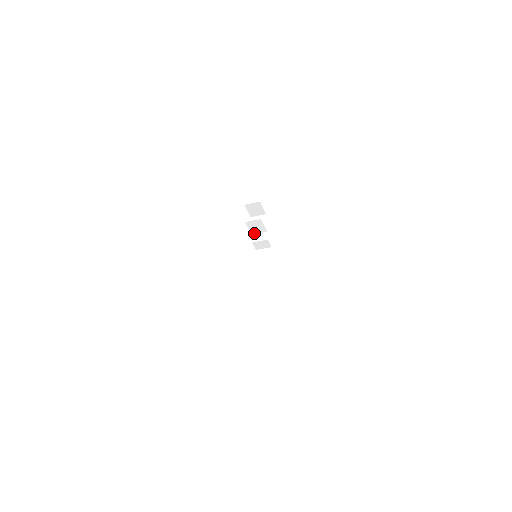
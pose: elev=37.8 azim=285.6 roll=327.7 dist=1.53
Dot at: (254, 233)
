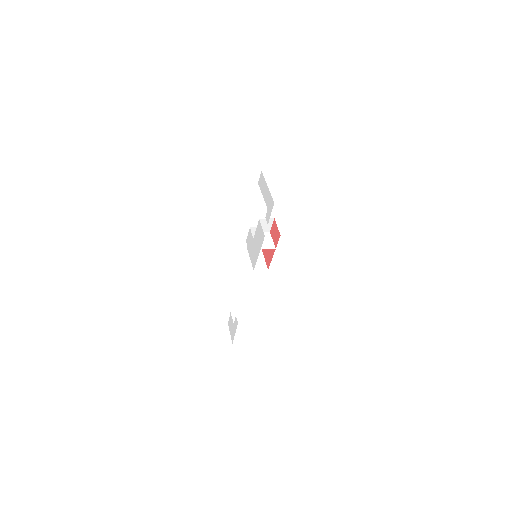
Dot at: occluded
